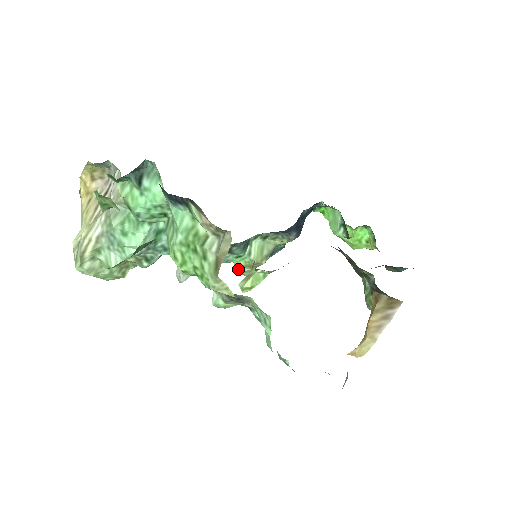
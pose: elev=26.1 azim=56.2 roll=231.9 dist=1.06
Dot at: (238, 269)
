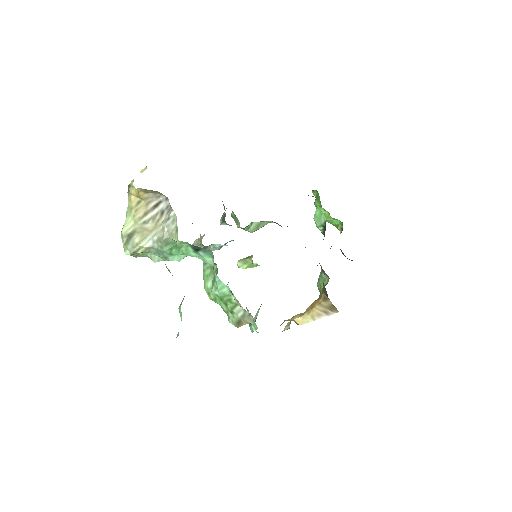
Dot at: (234, 218)
